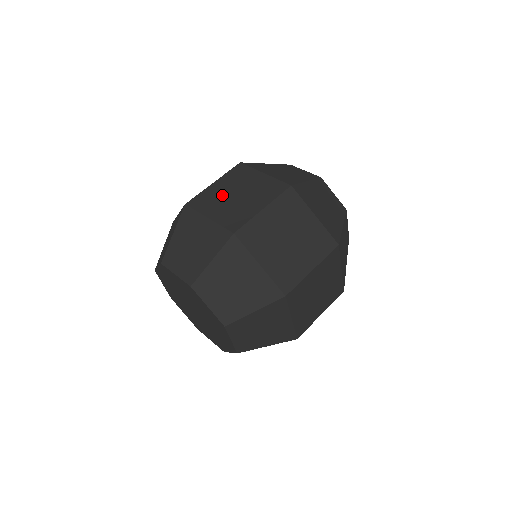
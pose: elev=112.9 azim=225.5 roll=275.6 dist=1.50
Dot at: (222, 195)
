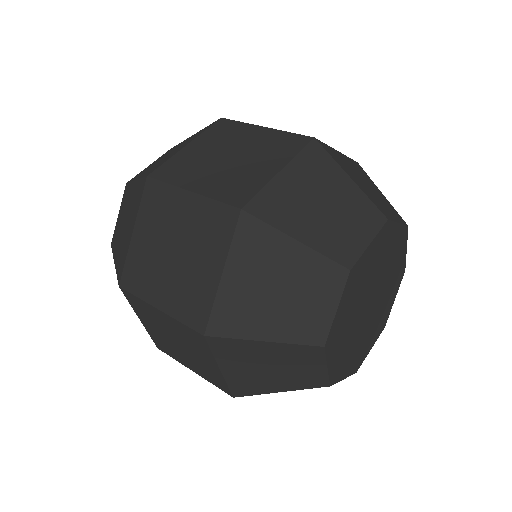
Dot at: (169, 226)
